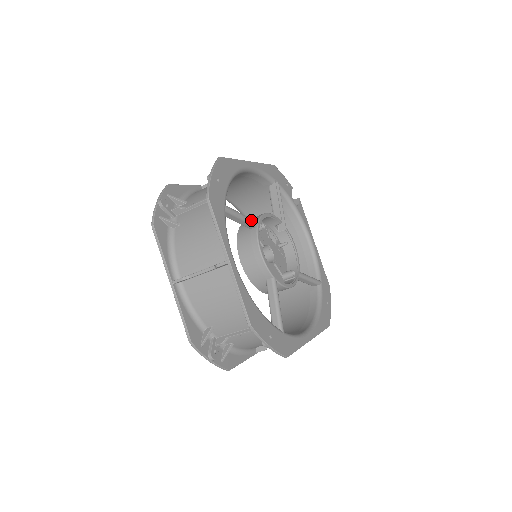
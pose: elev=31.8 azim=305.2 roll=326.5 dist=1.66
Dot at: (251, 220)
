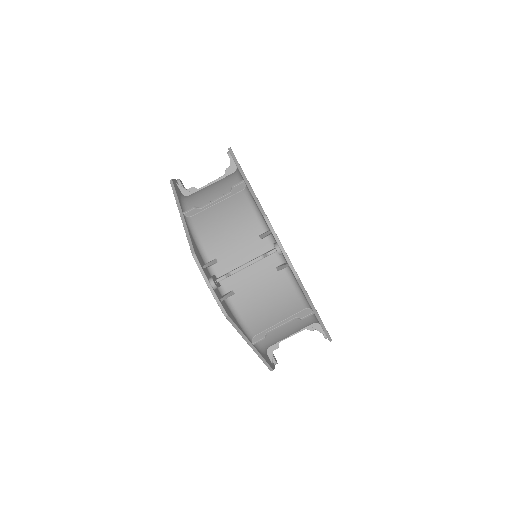
Dot at: occluded
